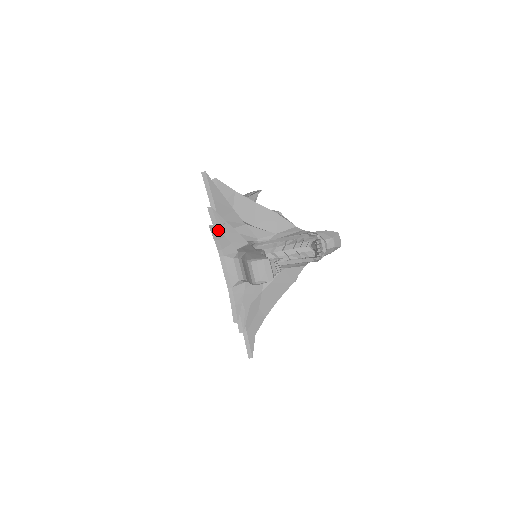
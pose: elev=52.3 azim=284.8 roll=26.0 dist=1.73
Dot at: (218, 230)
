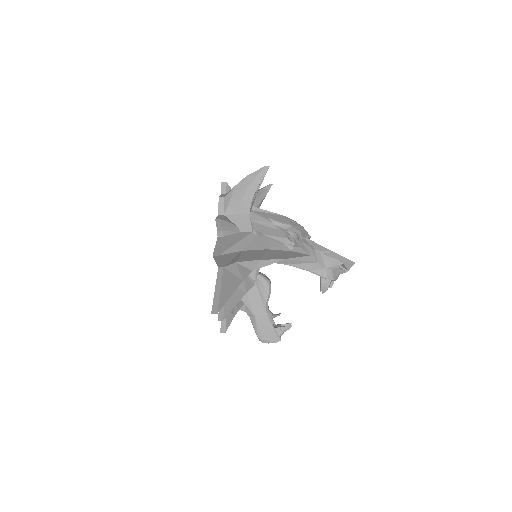
Dot at: (229, 325)
